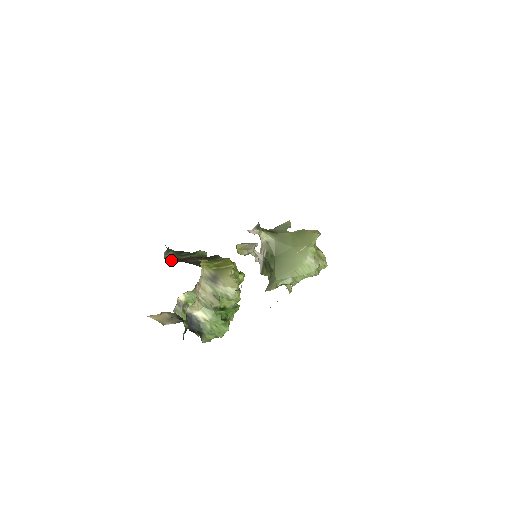
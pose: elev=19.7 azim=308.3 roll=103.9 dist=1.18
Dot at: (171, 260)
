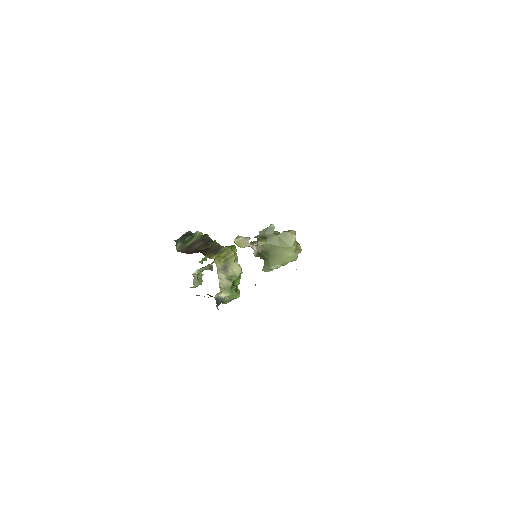
Dot at: (182, 251)
